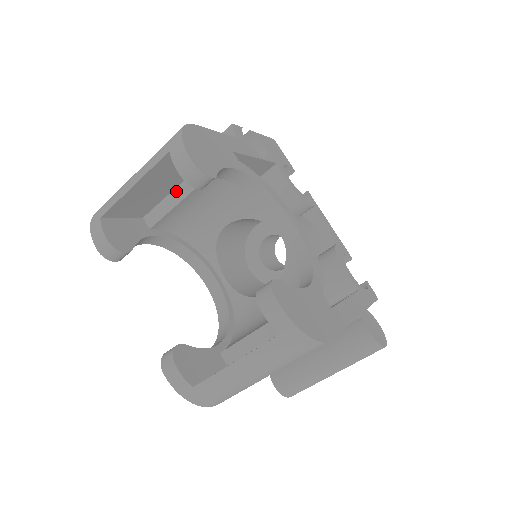
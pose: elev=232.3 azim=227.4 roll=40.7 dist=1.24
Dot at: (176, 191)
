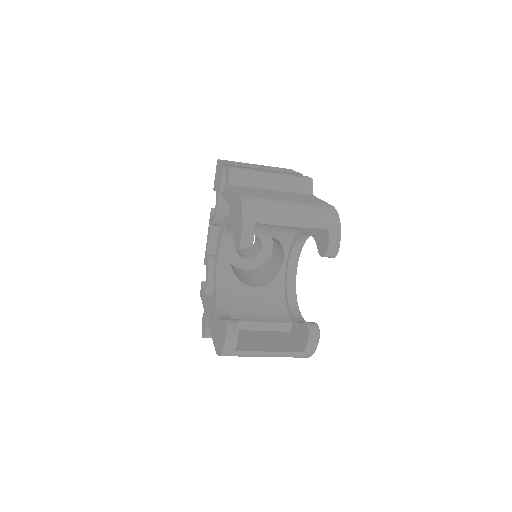
Dot at: occluded
